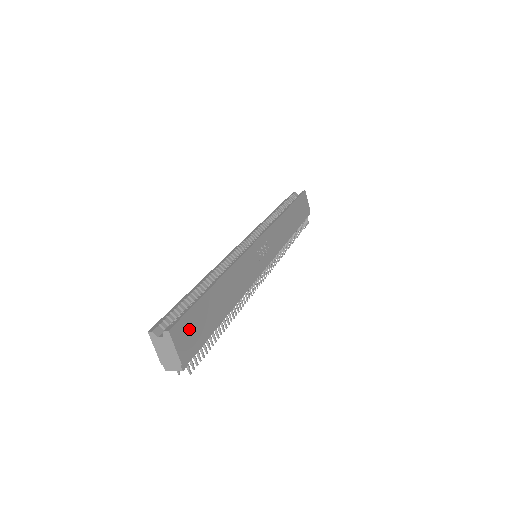
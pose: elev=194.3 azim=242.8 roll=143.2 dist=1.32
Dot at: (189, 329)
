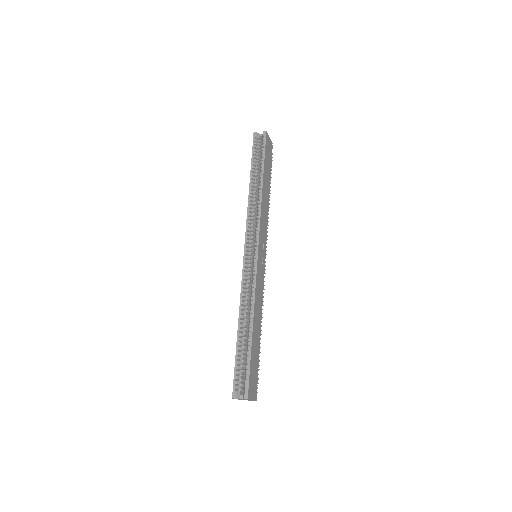
Dot at: (253, 380)
